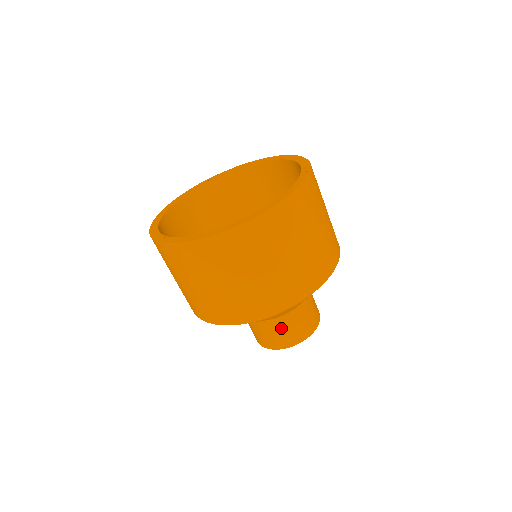
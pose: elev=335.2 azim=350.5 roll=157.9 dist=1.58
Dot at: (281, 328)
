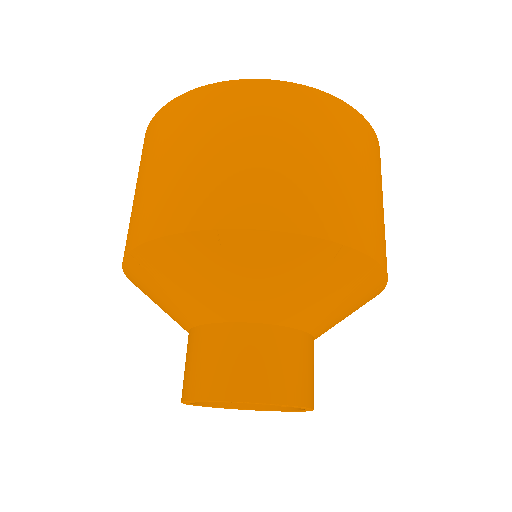
Dot at: (222, 348)
